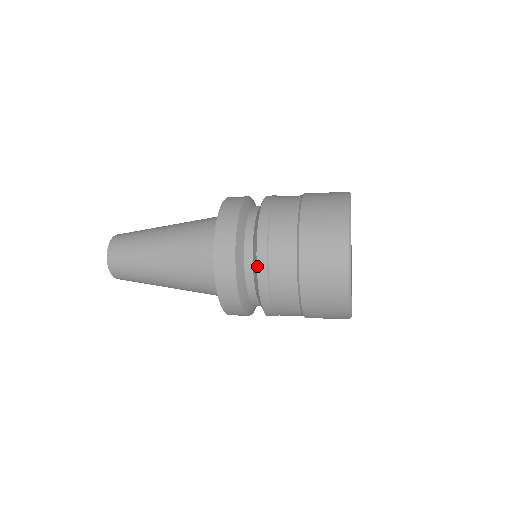
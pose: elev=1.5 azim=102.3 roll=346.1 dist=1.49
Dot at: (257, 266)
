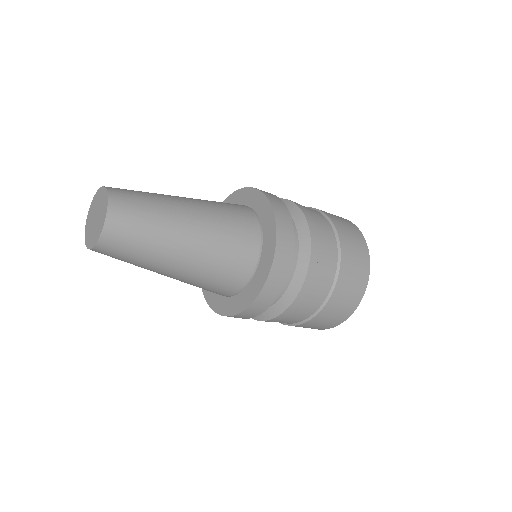
Dot at: (304, 214)
